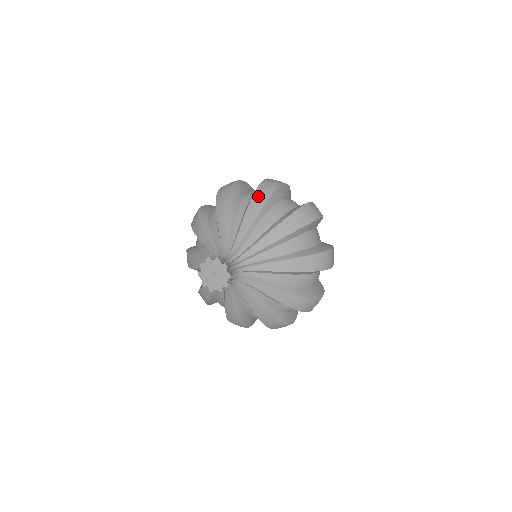
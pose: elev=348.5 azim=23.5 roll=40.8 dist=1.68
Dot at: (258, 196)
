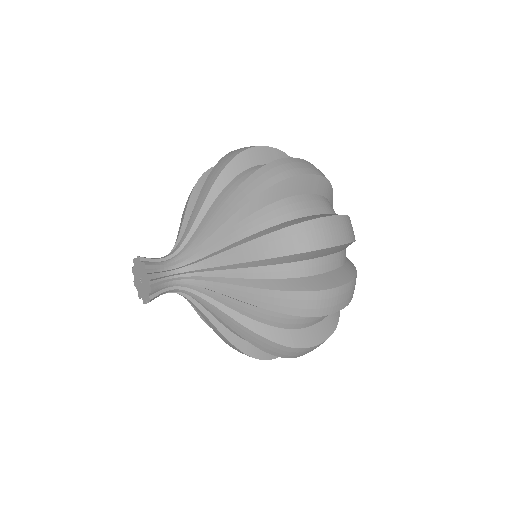
Dot at: occluded
